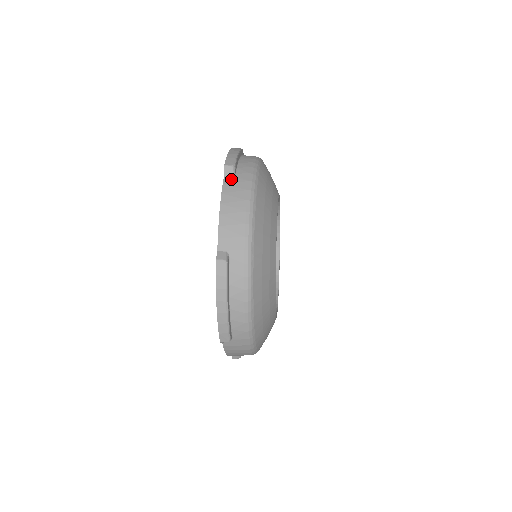
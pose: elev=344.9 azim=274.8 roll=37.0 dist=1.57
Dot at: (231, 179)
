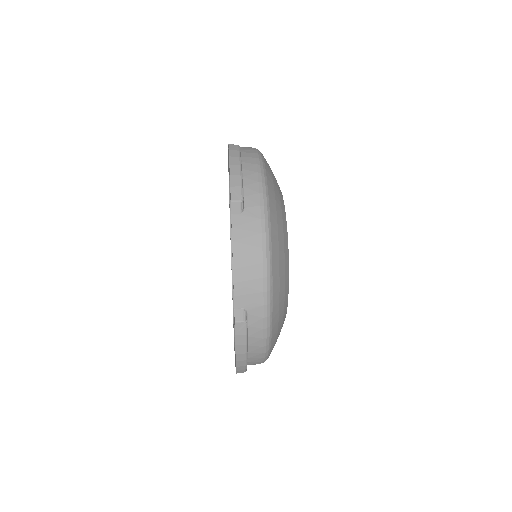
Dot at: (240, 218)
